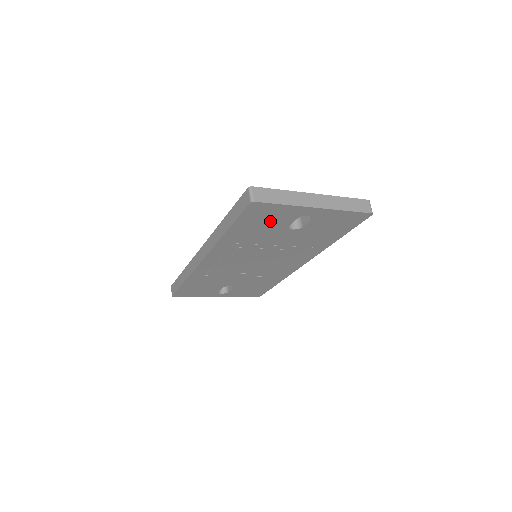
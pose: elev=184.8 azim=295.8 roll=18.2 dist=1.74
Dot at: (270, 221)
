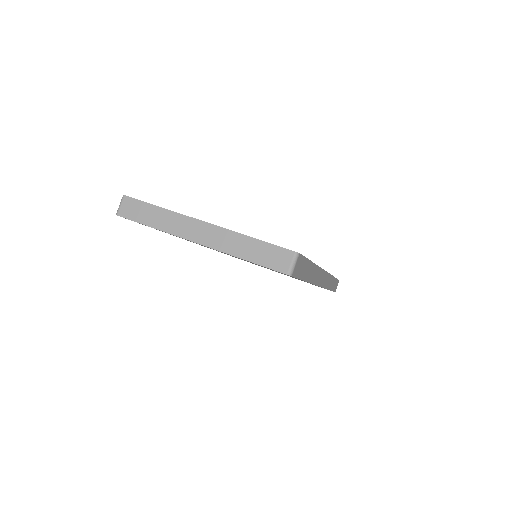
Dot at: occluded
